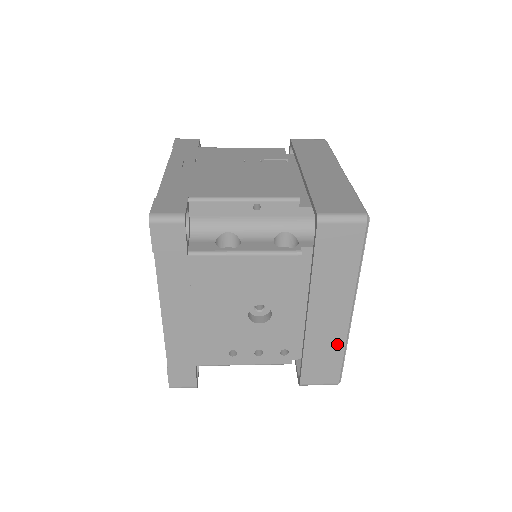
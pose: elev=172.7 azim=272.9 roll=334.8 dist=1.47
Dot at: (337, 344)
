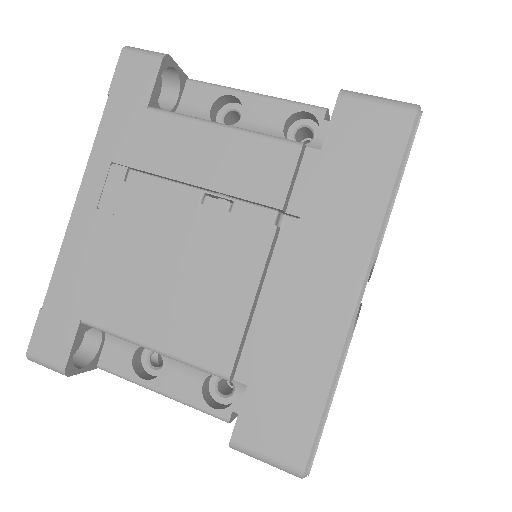
Dot at: occluded
